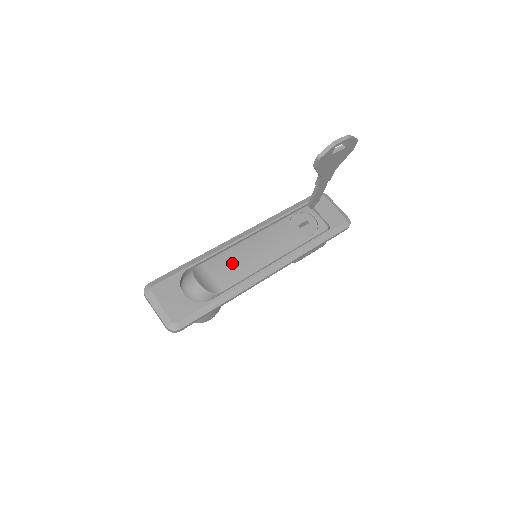
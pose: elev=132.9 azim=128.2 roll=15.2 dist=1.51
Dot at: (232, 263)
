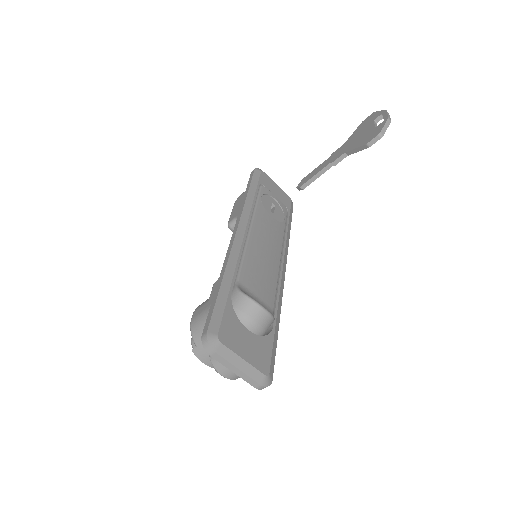
Dot at: (260, 271)
